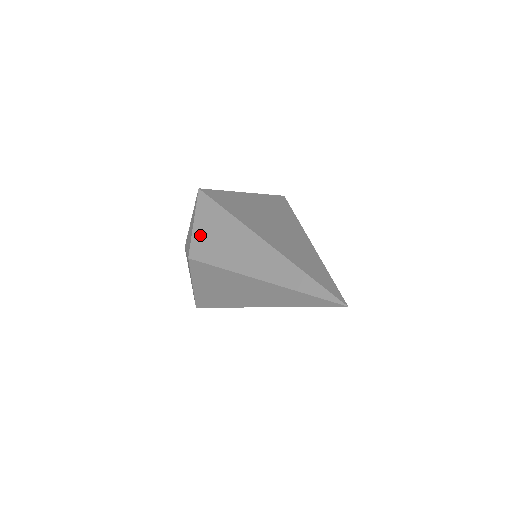
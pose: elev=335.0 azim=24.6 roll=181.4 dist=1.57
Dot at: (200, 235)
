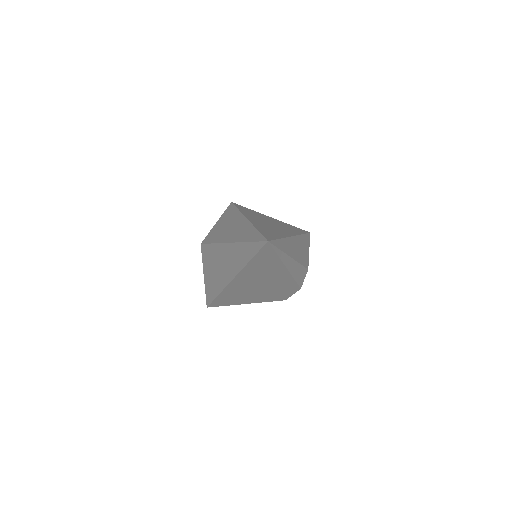
Dot at: (215, 228)
